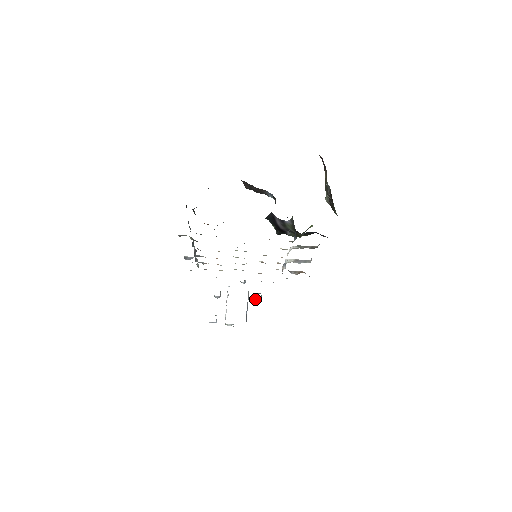
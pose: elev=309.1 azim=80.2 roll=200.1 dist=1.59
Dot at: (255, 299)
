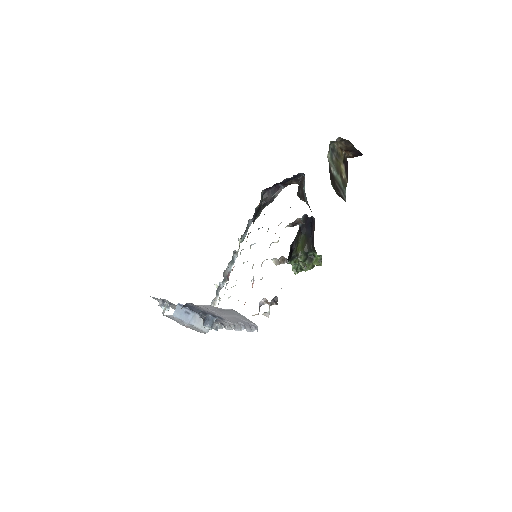
Dot at: (206, 317)
